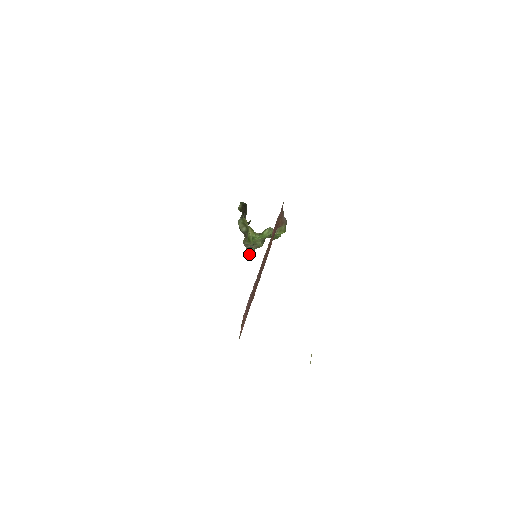
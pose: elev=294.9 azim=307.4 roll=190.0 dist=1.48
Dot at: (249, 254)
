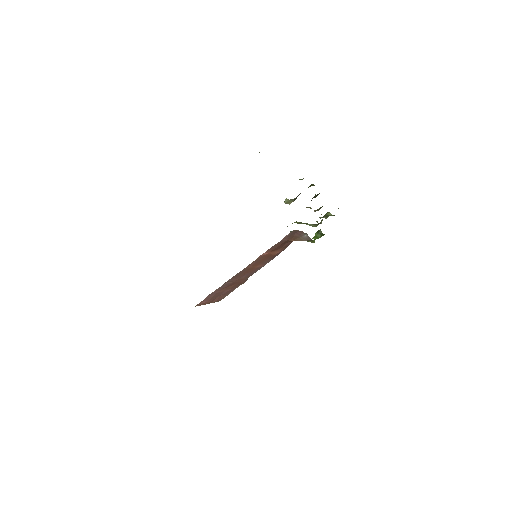
Dot at: occluded
